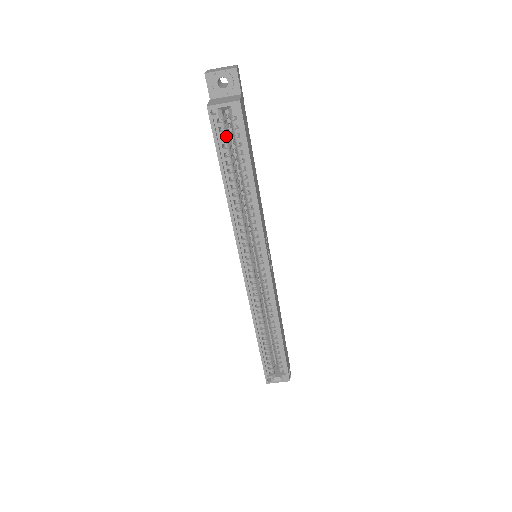
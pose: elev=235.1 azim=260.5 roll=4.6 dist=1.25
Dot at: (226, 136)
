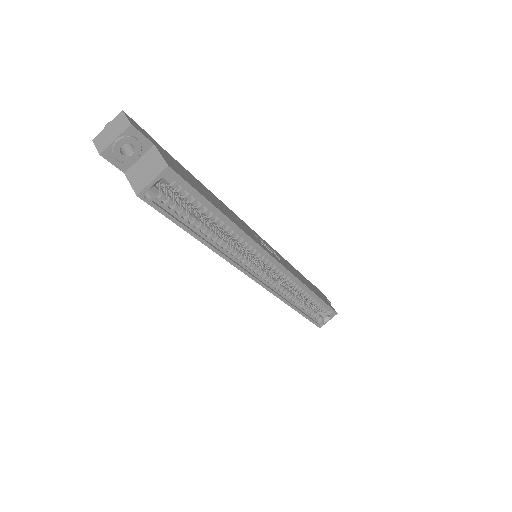
Dot at: occluded
